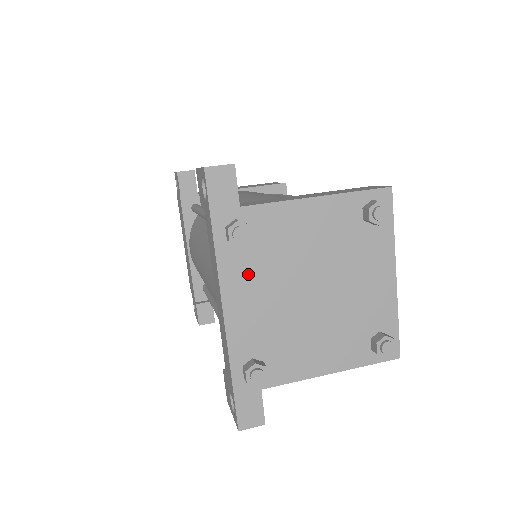
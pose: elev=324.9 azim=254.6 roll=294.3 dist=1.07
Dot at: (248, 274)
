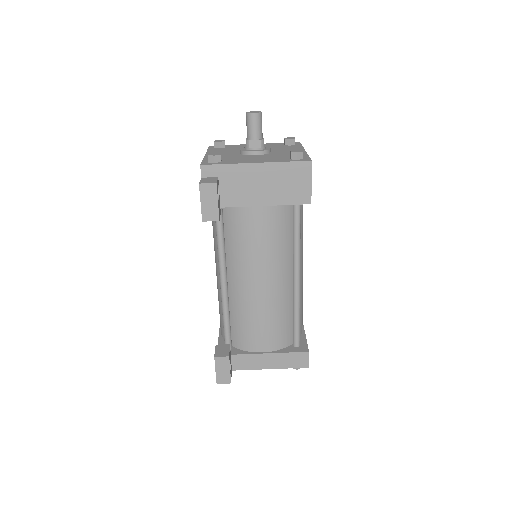
Dot at: occluded
